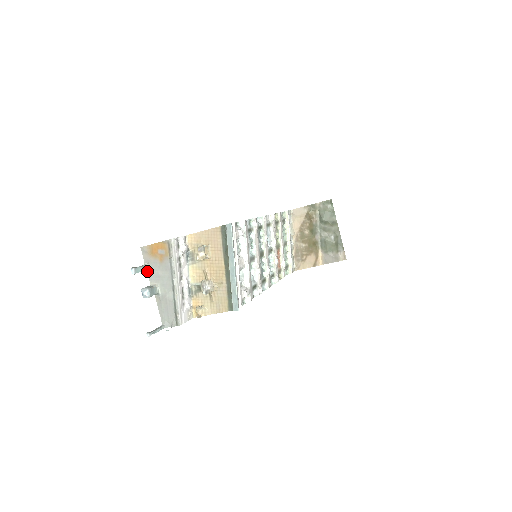
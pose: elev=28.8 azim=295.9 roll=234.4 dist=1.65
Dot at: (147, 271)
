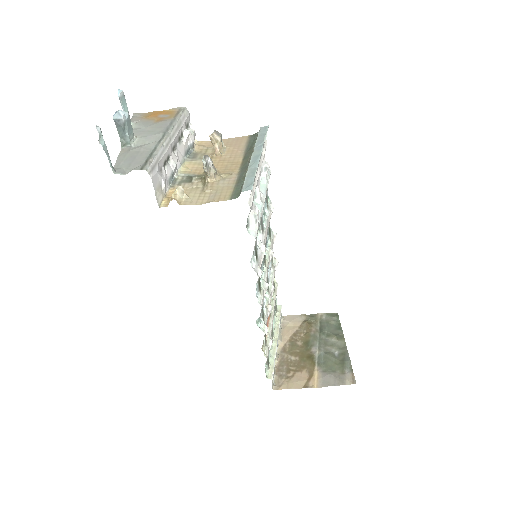
Dot at: occluded
